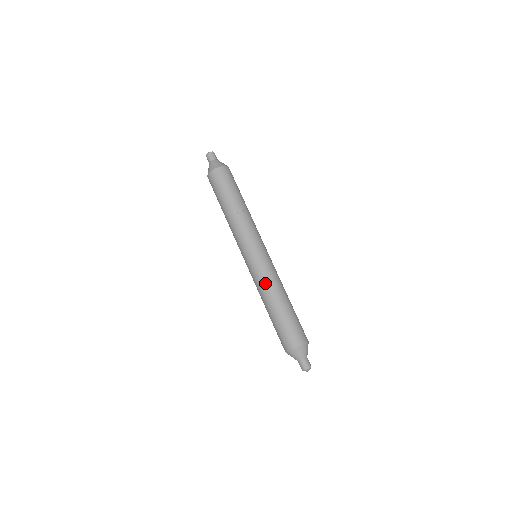
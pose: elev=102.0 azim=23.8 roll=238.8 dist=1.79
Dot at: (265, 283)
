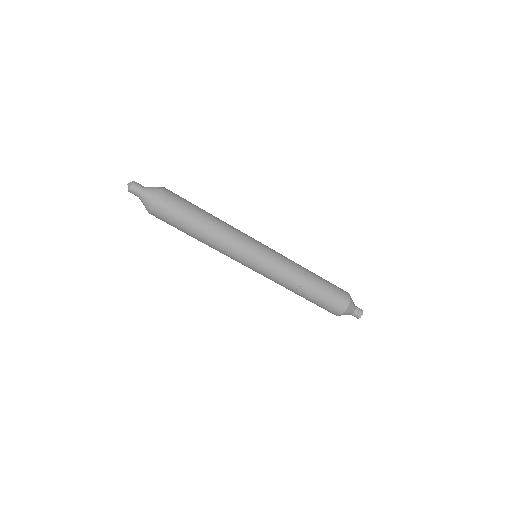
Dot at: (277, 283)
